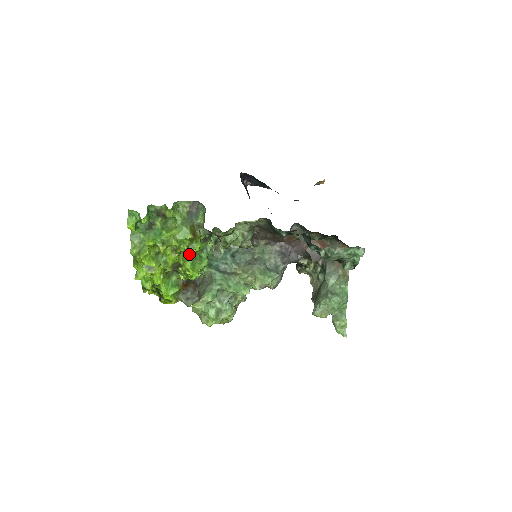
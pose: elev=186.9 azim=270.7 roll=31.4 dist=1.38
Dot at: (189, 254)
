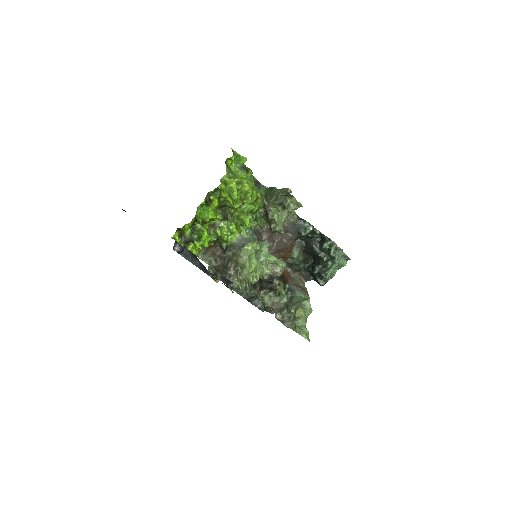
Dot at: (246, 210)
